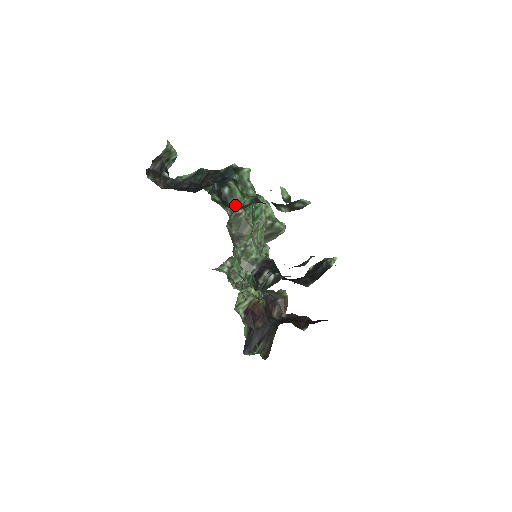
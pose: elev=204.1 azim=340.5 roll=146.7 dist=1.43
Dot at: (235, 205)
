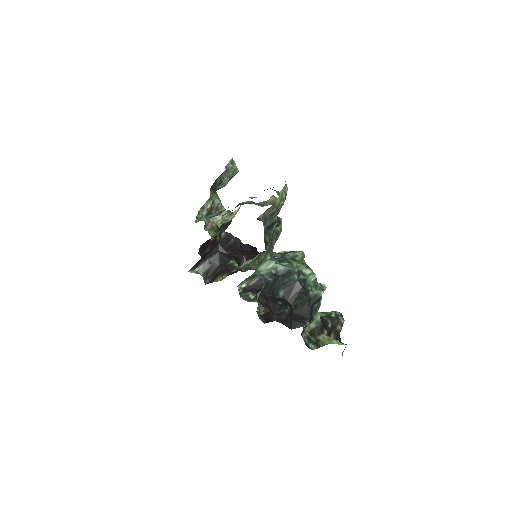
Dot at: occluded
